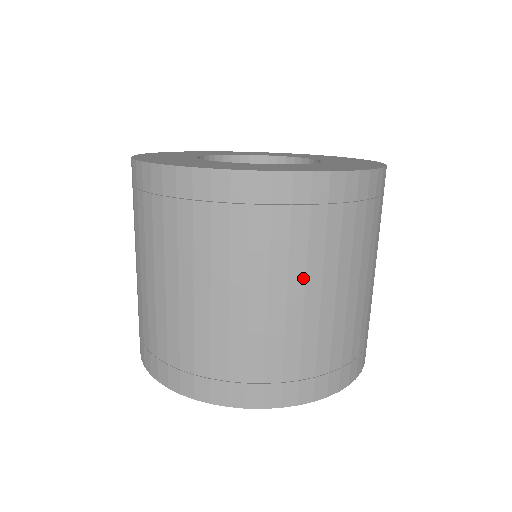
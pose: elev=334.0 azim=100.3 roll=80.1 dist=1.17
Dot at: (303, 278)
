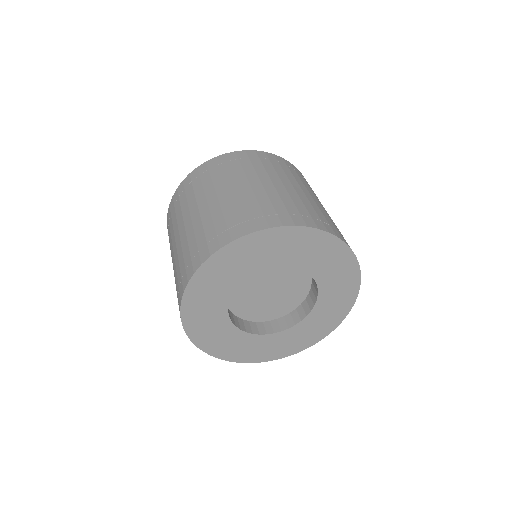
Dot at: (312, 193)
